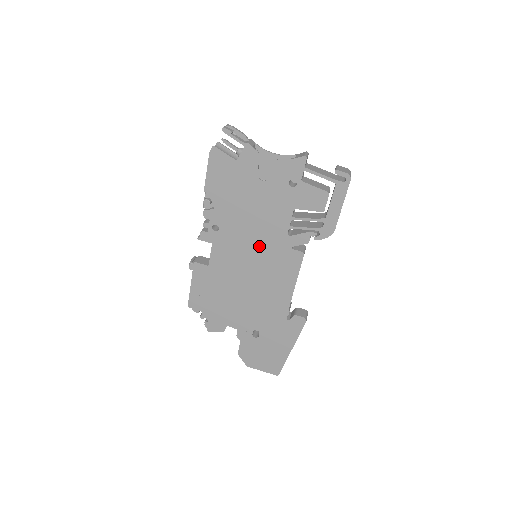
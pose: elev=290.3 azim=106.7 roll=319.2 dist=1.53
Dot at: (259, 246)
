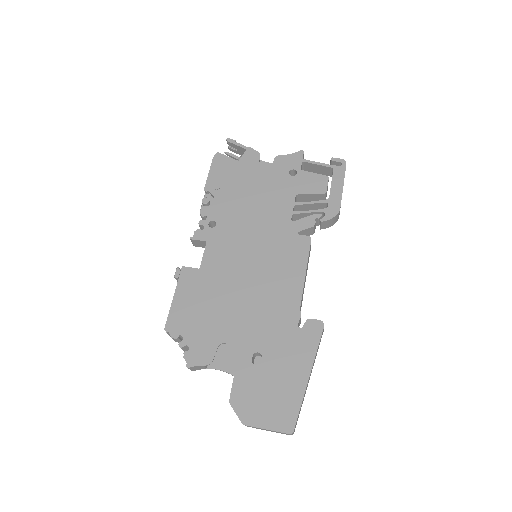
Dot at: (260, 237)
